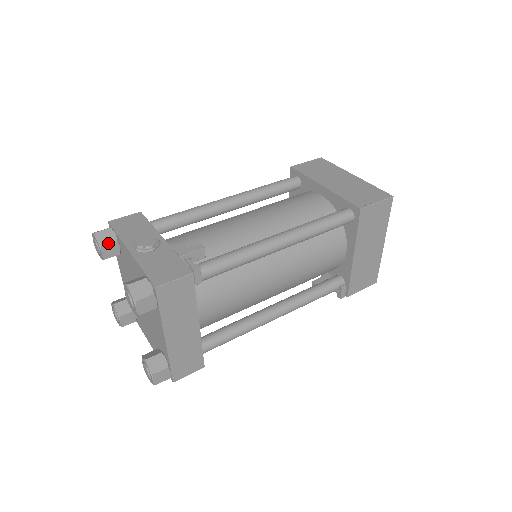
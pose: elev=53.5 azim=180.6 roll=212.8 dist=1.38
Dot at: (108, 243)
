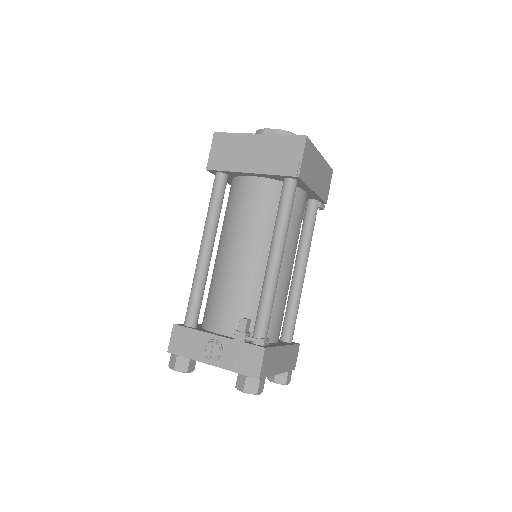
Dot at: (188, 366)
